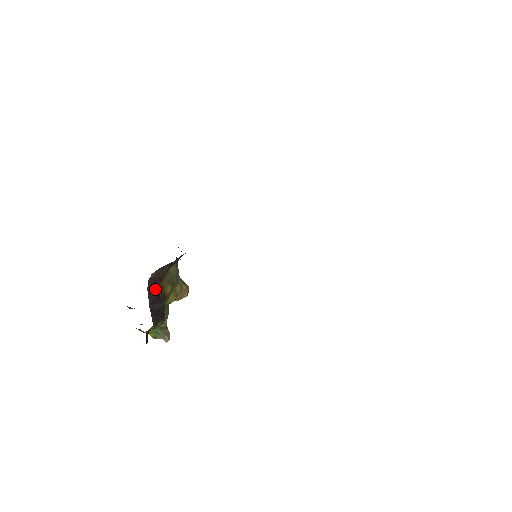
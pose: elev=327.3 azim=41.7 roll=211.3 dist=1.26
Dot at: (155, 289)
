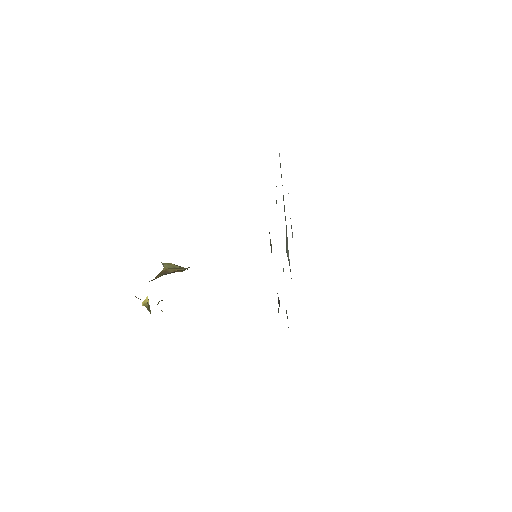
Dot at: occluded
